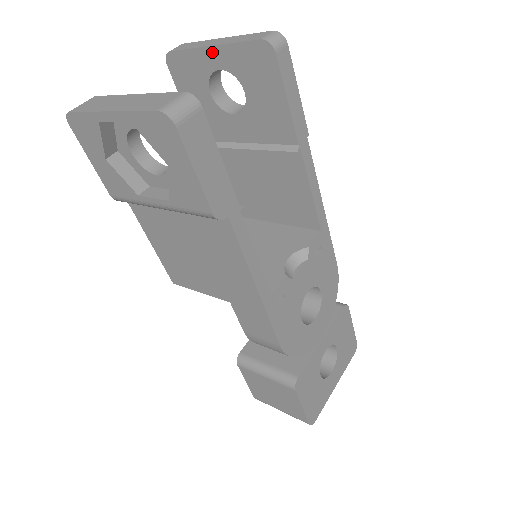
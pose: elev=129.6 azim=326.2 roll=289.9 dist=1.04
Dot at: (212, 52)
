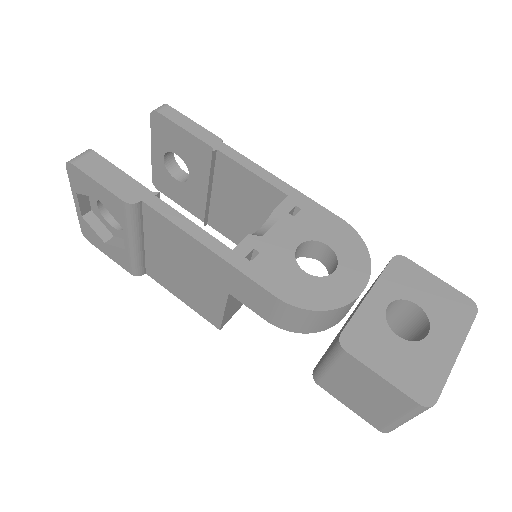
Dot at: (154, 153)
